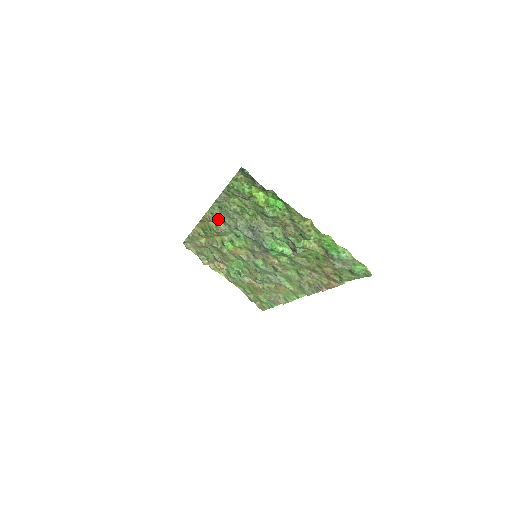
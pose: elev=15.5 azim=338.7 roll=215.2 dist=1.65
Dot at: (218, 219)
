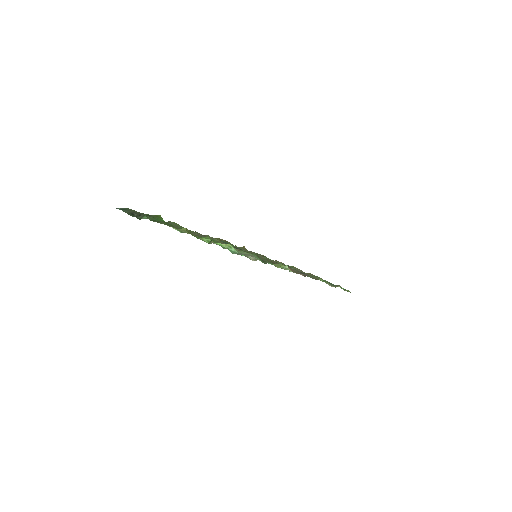
Dot at: occluded
